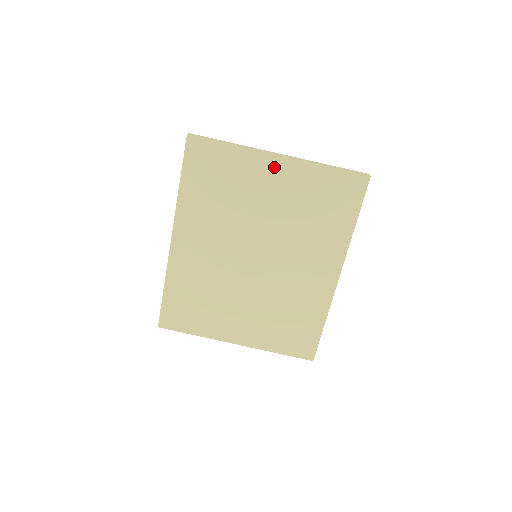
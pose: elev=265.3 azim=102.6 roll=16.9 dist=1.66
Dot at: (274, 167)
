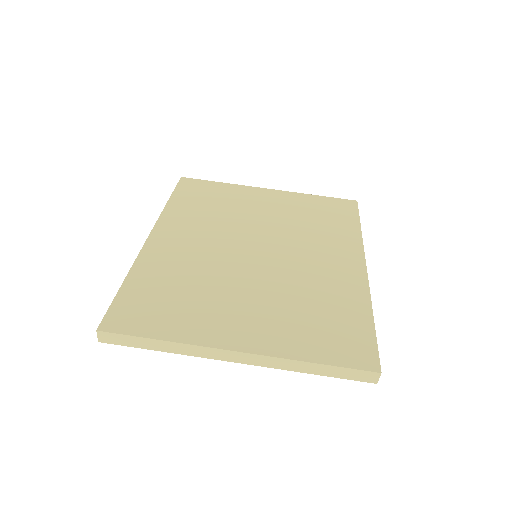
Dot at: (265, 194)
